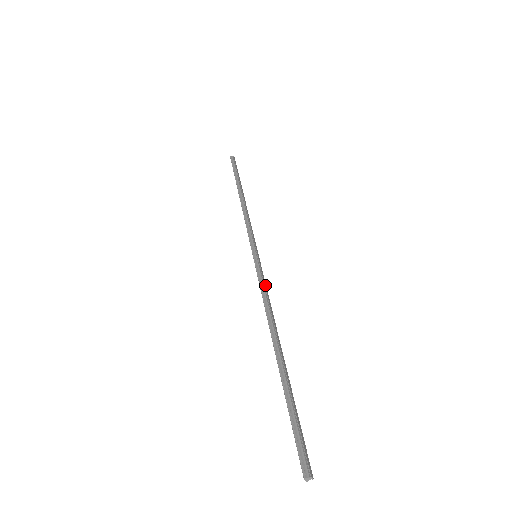
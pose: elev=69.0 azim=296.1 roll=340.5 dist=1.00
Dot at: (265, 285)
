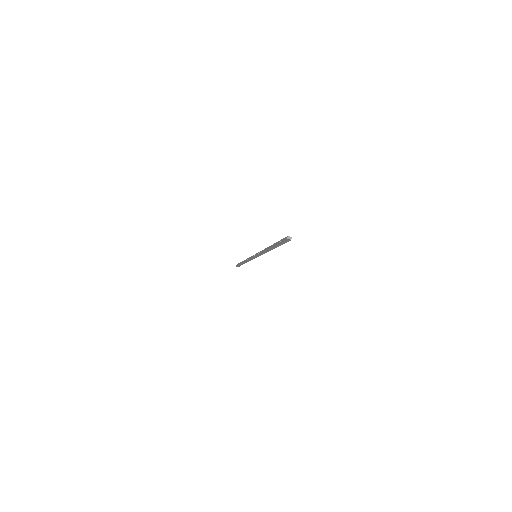
Dot at: occluded
